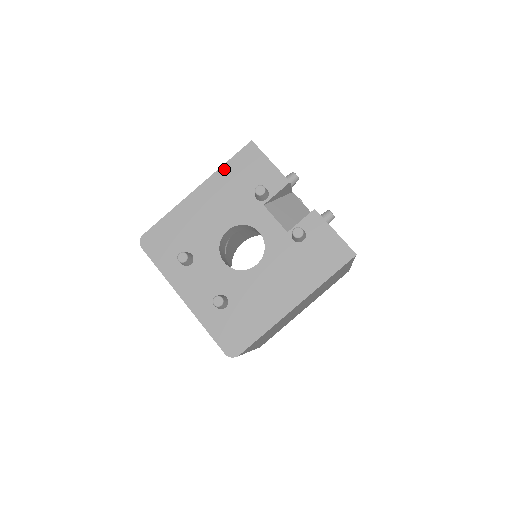
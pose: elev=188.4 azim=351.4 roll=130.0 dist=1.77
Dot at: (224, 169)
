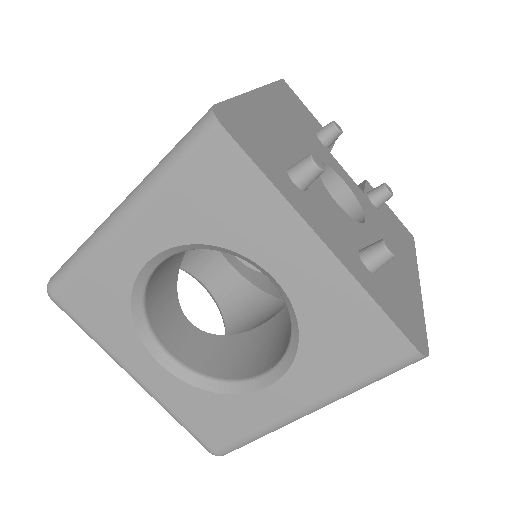
Dot at: (274, 88)
